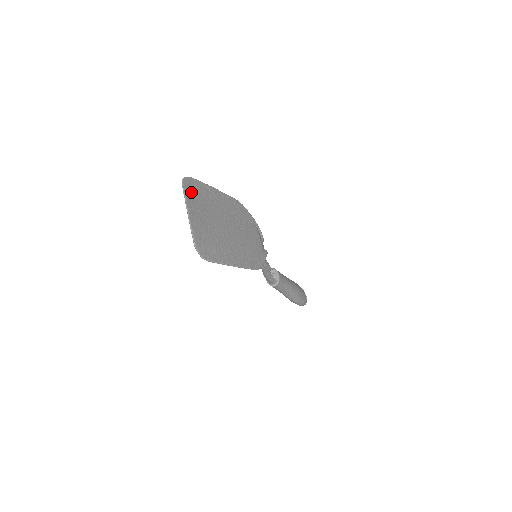
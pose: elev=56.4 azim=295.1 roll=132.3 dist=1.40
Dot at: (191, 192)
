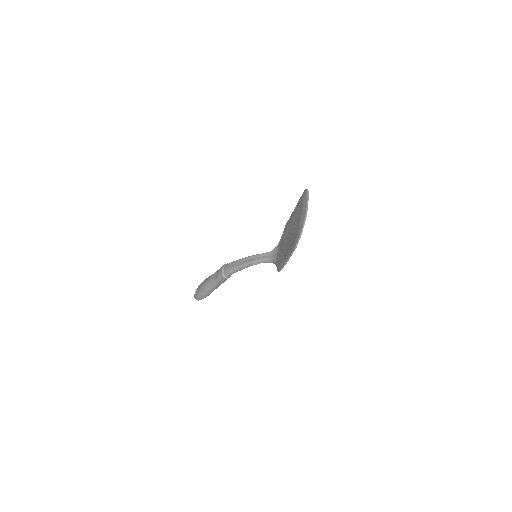
Dot at: occluded
